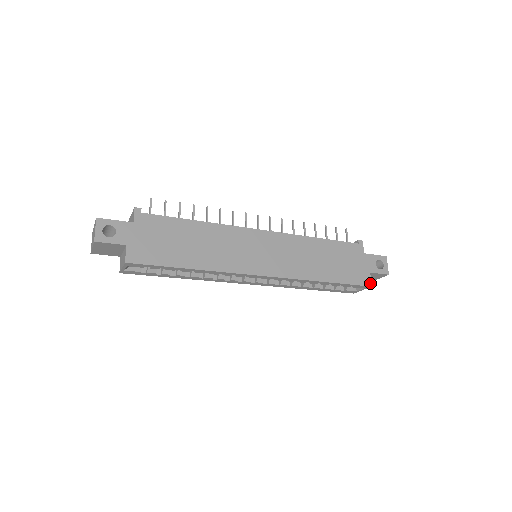
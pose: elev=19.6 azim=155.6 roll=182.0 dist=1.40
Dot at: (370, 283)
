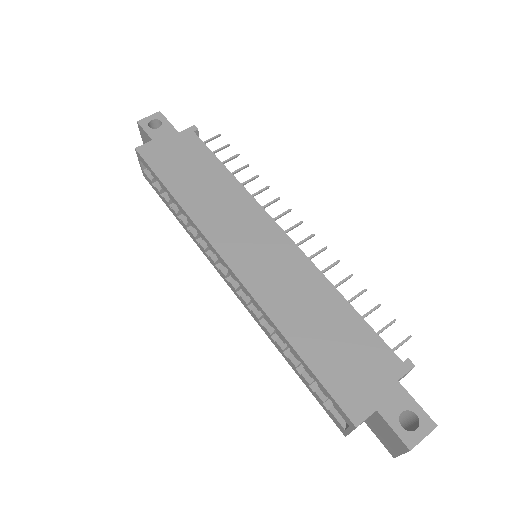
Dot at: (359, 421)
